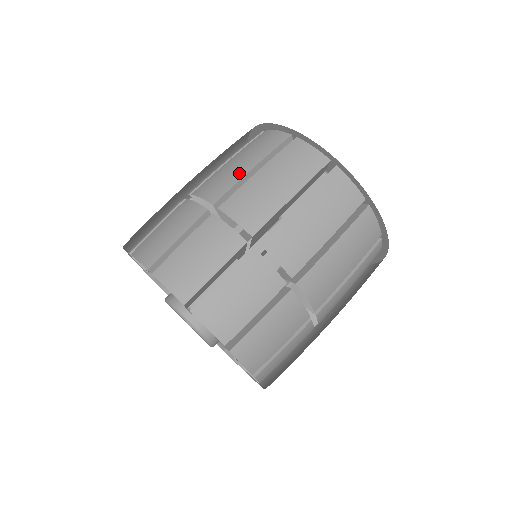
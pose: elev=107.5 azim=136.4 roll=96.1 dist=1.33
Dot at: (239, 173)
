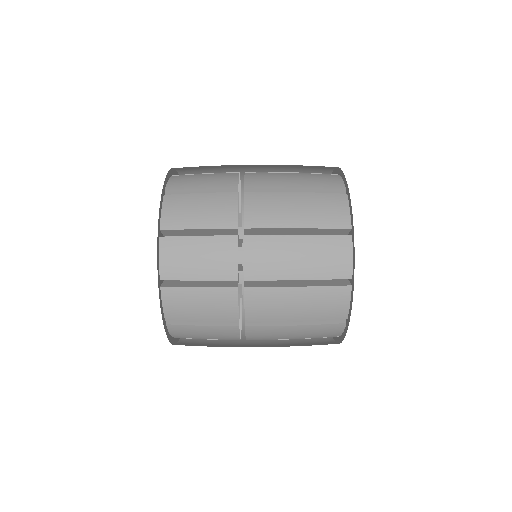
Dot at: (283, 183)
